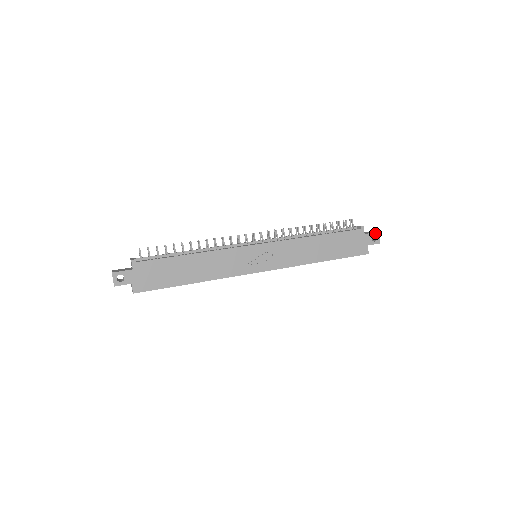
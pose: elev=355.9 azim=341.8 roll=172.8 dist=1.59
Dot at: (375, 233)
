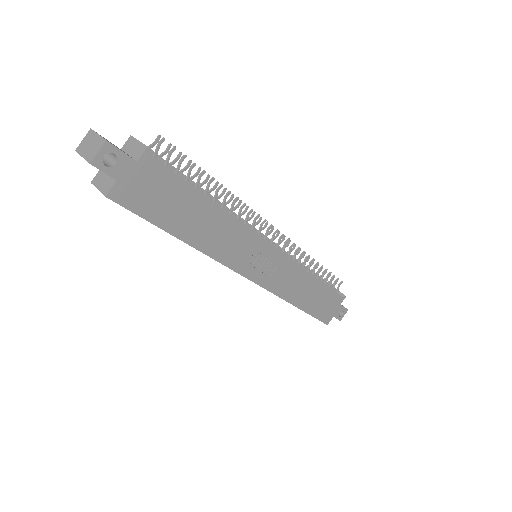
Dot at: (346, 309)
